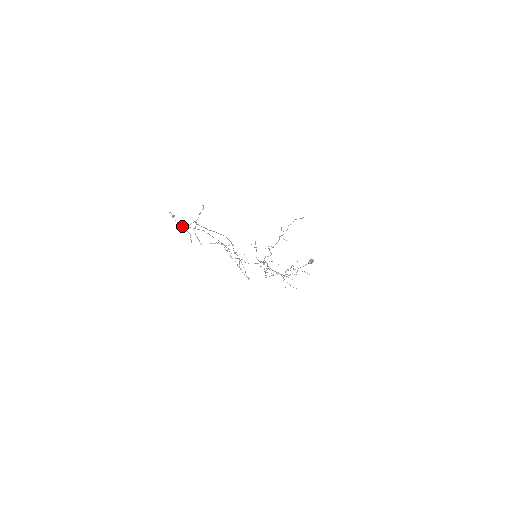
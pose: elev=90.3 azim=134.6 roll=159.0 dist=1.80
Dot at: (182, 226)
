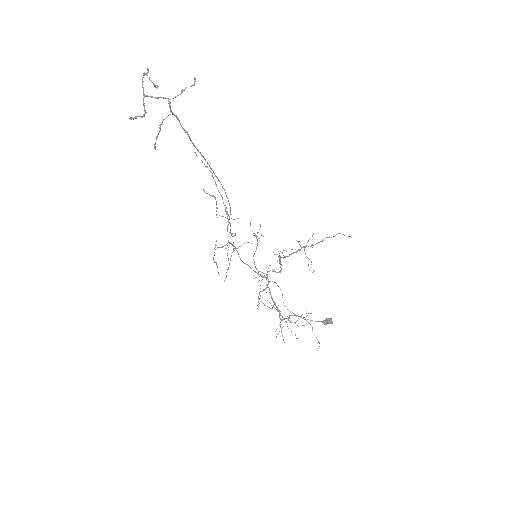
Dot at: (143, 92)
